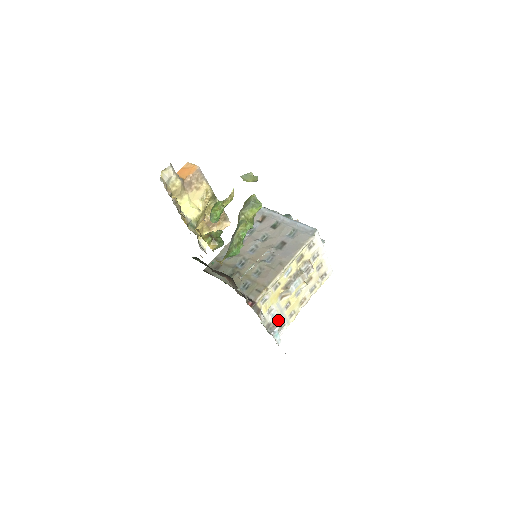
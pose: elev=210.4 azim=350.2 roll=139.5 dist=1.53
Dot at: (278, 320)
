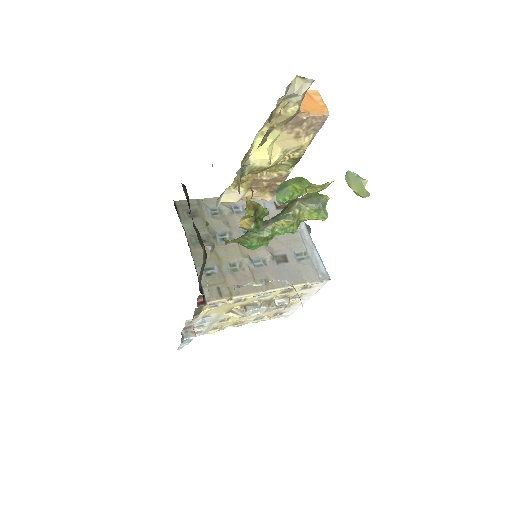
Dot at: (201, 327)
